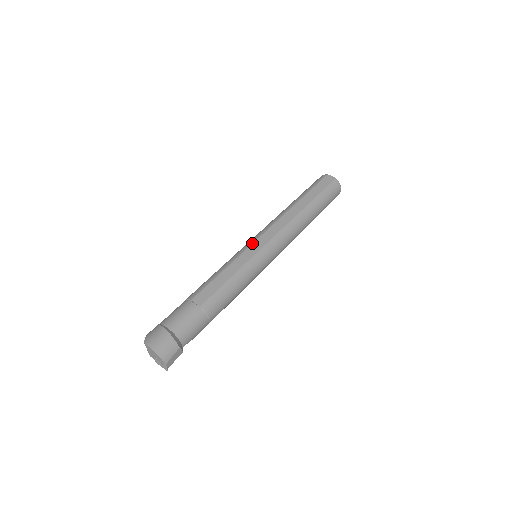
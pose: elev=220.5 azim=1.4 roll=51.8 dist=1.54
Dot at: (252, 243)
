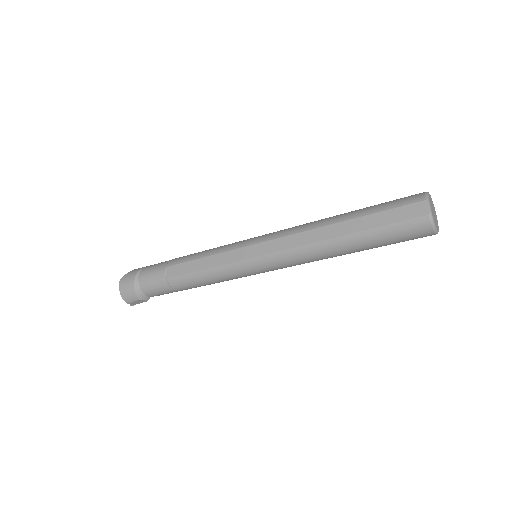
Dot at: (248, 245)
